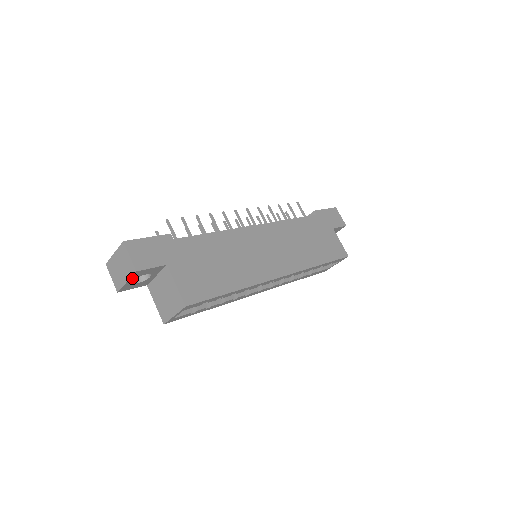
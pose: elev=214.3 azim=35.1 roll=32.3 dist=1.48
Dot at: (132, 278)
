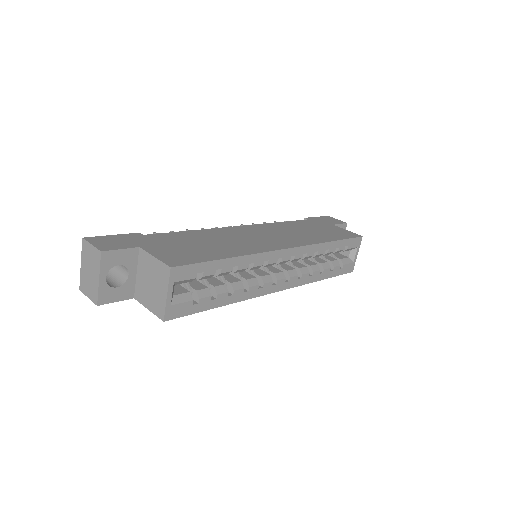
Dot at: (103, 270)
